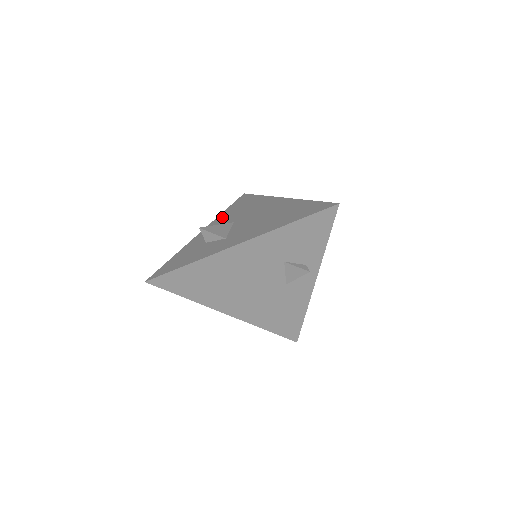
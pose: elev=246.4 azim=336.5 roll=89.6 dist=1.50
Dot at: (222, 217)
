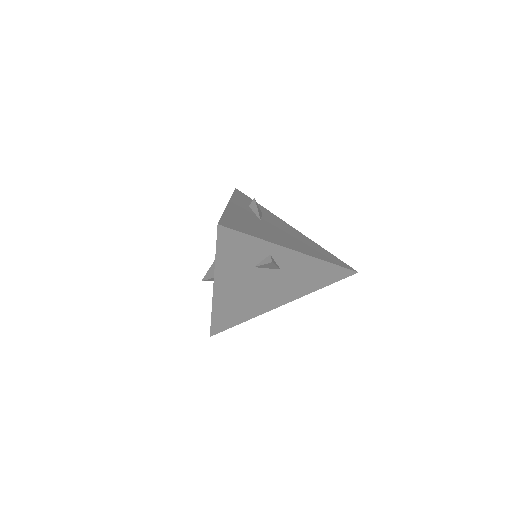
Dot at: occluded
